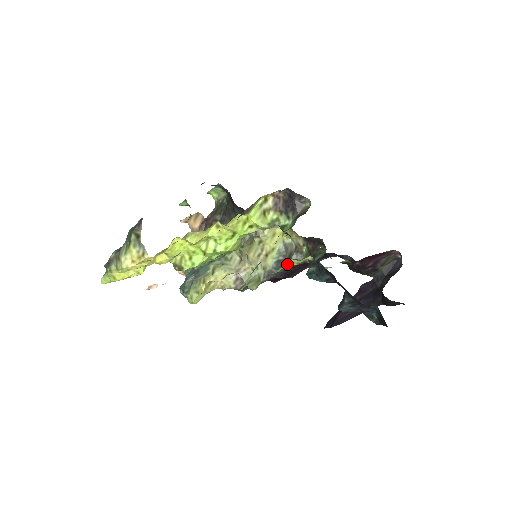
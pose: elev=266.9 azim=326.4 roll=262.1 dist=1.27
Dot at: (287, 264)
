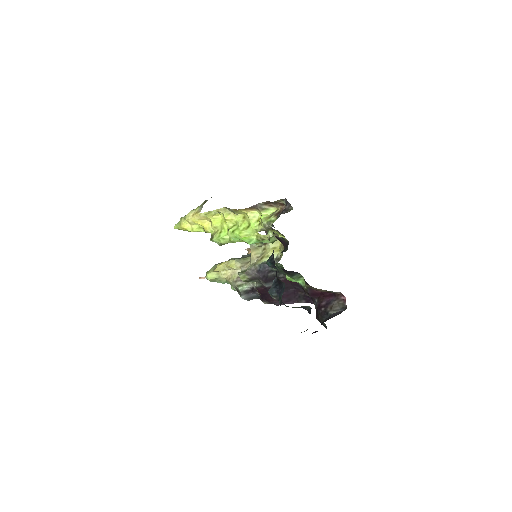
Dot at: (256, 238)
